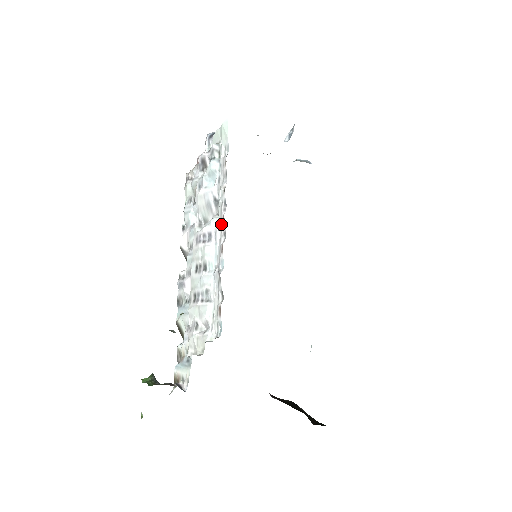
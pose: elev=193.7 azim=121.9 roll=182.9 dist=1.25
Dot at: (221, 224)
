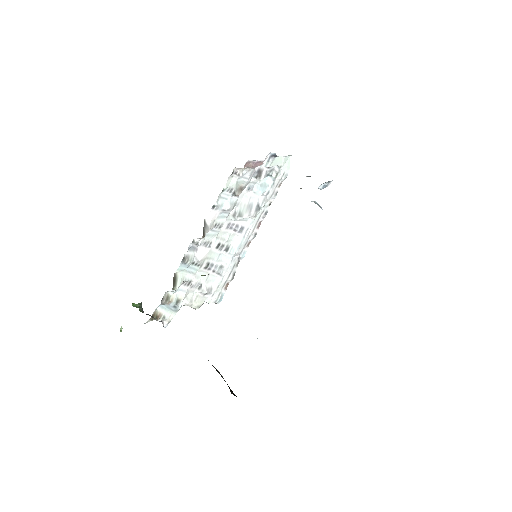
Dot at: (255, 226)
